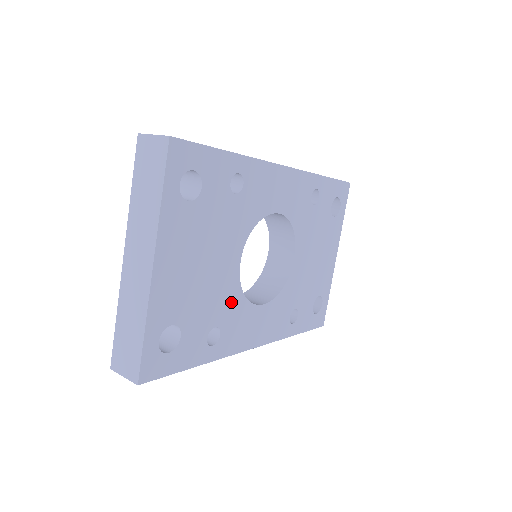
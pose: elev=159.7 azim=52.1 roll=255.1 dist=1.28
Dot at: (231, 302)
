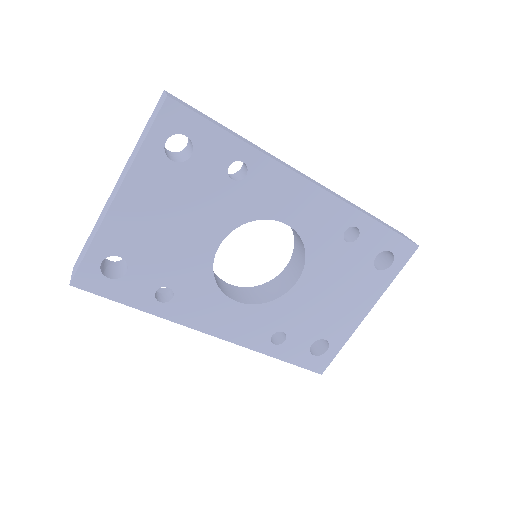
Dot at: (196, 276)
